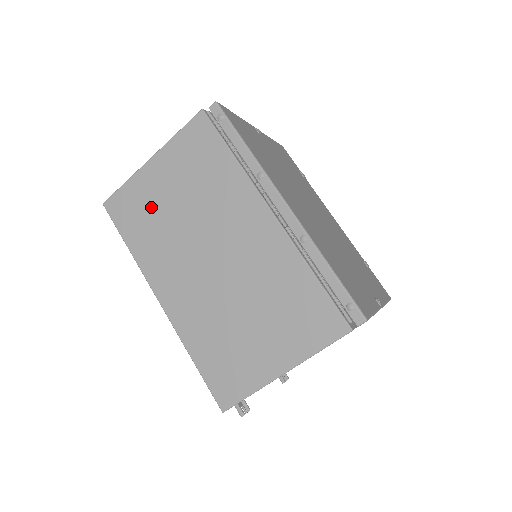
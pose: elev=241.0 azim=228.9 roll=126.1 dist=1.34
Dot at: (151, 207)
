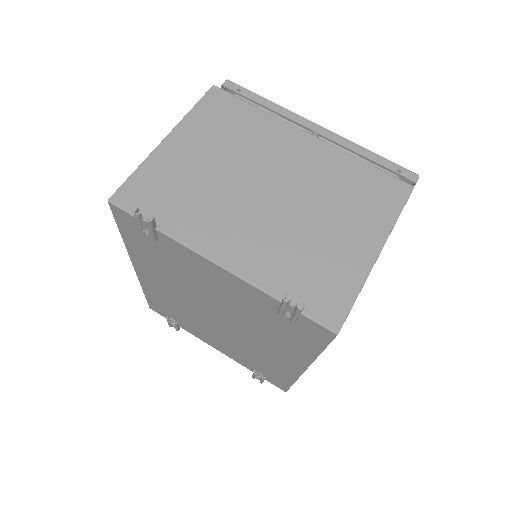
Dot at: occluded
